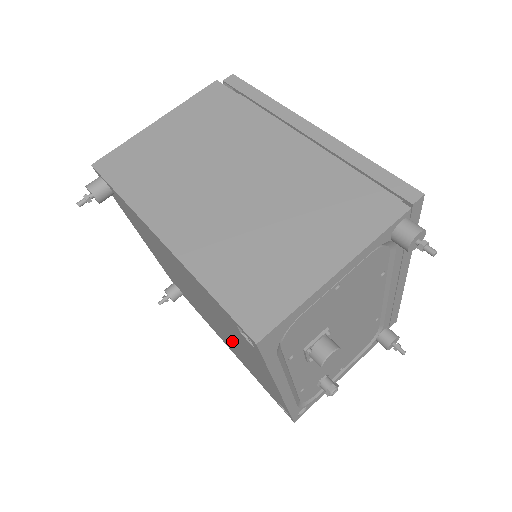
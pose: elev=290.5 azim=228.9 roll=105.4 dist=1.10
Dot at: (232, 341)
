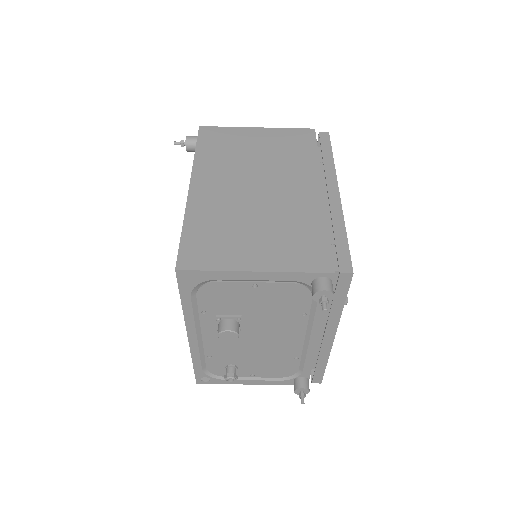
Dot at: occluded
